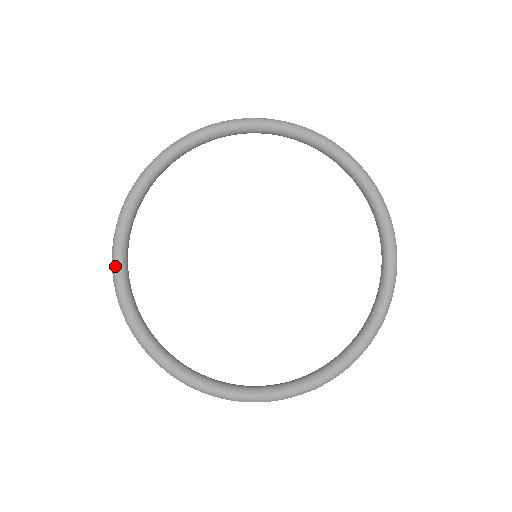
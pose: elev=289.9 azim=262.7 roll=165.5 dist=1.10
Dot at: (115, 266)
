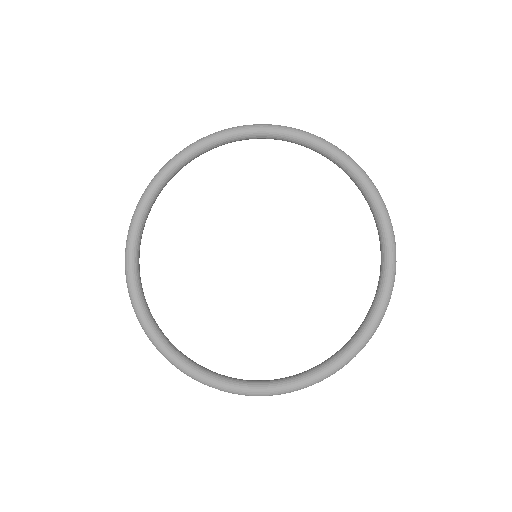
Dot at: (148, 189)
